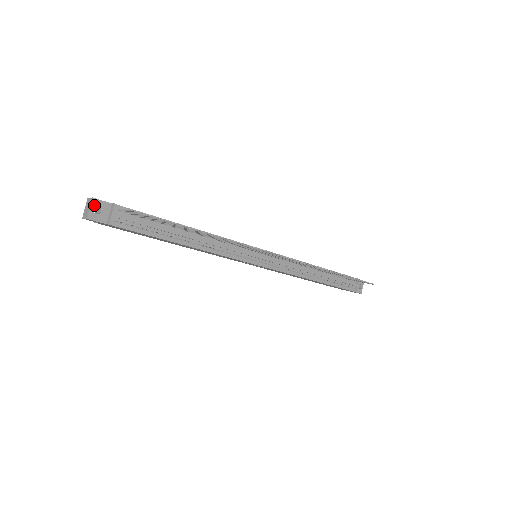
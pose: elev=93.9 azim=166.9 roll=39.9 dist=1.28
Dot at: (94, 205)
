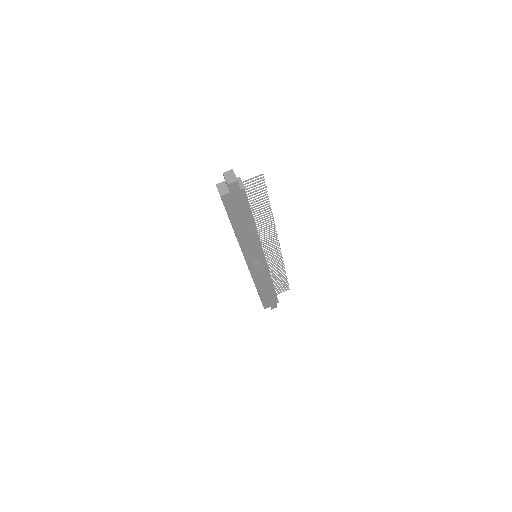
Dot at: occluded
